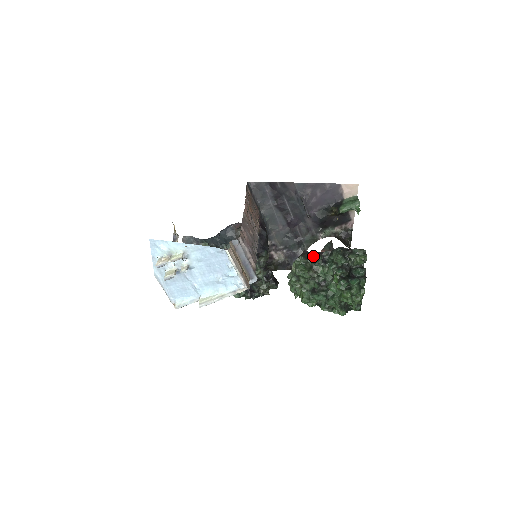
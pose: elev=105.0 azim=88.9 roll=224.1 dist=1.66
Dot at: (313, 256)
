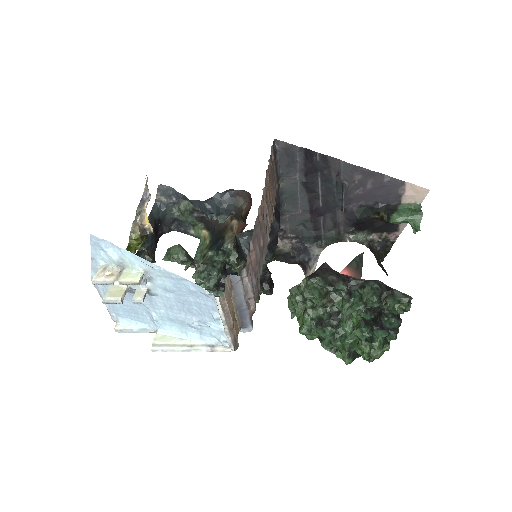
Dot at: (336, 281)
